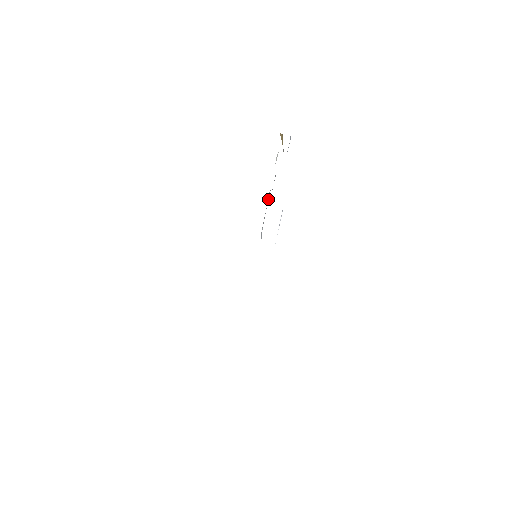
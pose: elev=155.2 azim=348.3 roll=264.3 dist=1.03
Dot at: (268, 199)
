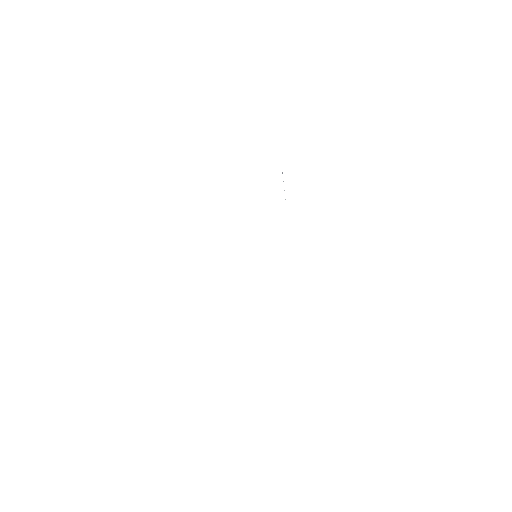
Dot at: occluded
